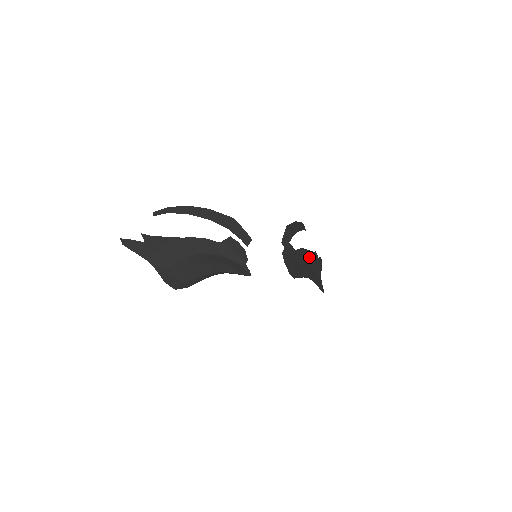
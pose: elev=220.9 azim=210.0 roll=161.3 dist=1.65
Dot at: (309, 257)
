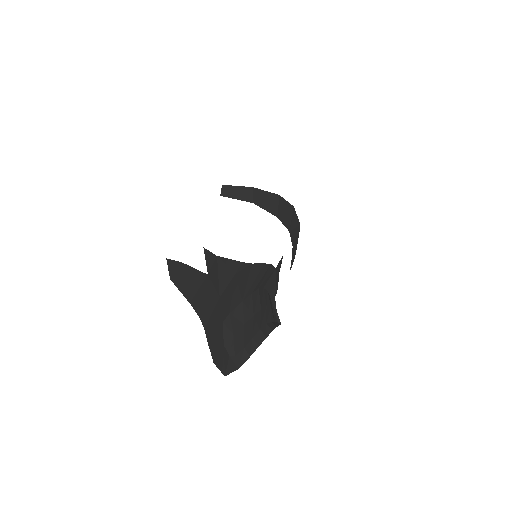
Dot at: occluded
